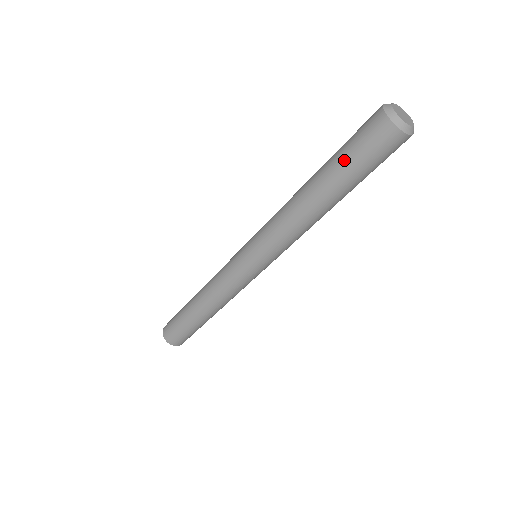
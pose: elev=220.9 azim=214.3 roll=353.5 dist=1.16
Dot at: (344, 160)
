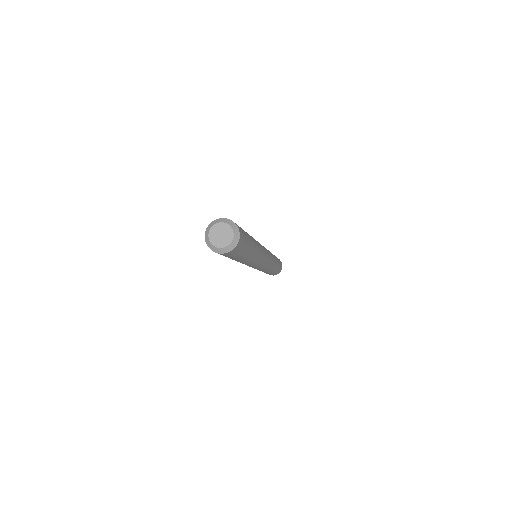
Dot at: occluded
